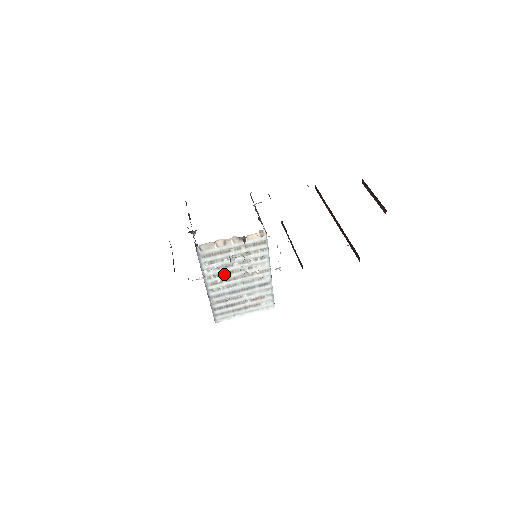
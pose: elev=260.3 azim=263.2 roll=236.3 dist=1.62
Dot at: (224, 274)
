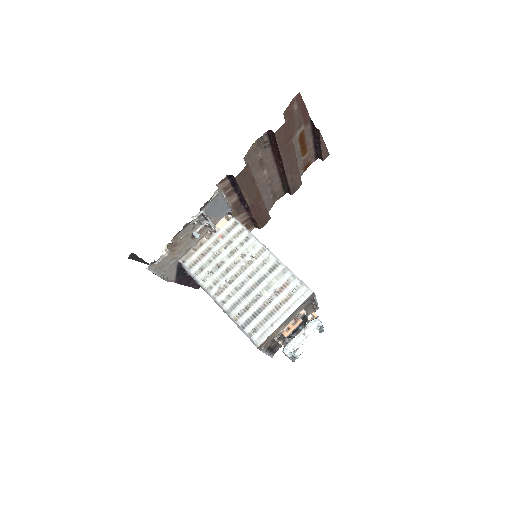
Dot at: (222, 276)
